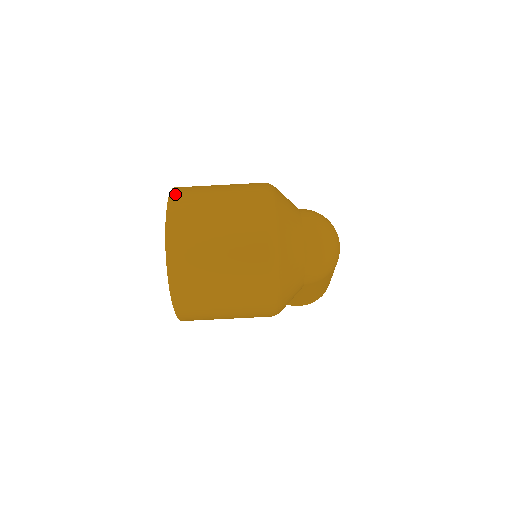
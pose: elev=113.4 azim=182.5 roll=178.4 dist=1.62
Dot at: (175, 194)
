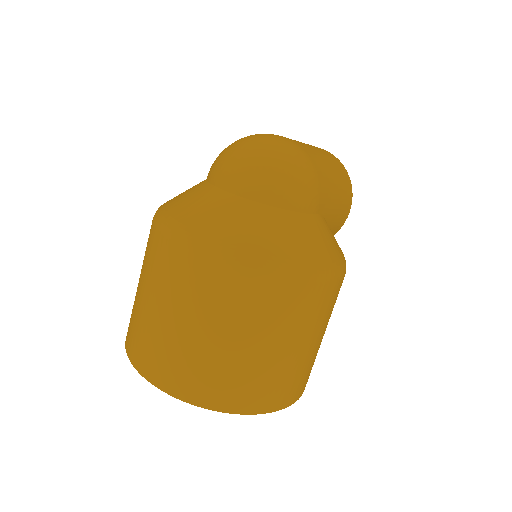
Dot at: (129, 349)
